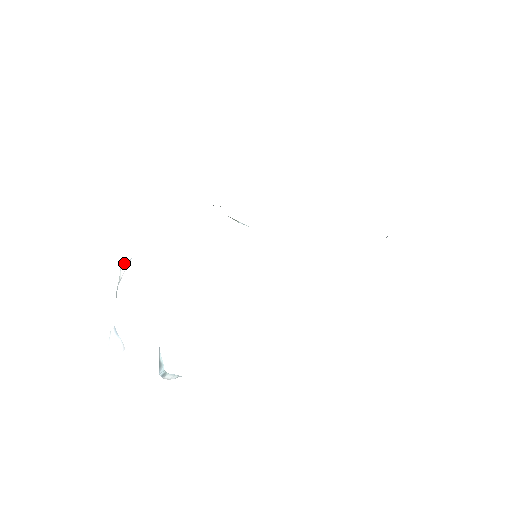
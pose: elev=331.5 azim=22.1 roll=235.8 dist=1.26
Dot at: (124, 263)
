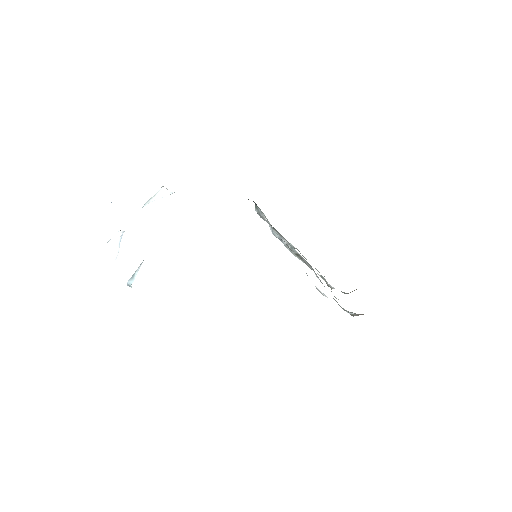
Dot at: (166, 188)
